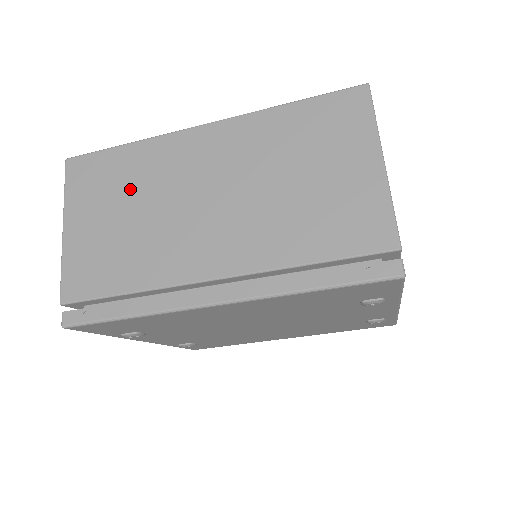
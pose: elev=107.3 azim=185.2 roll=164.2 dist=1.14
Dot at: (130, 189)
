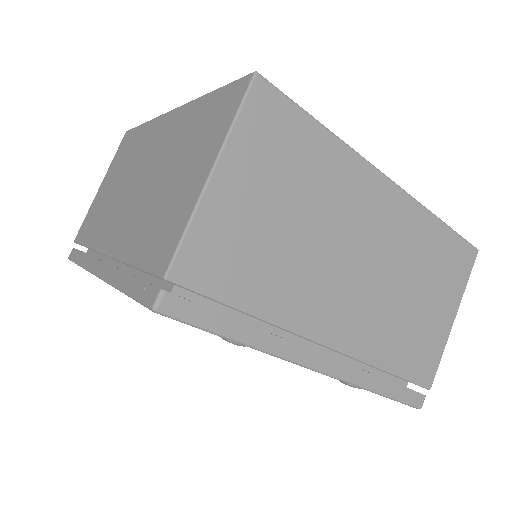
Dot at: (126, 163)
